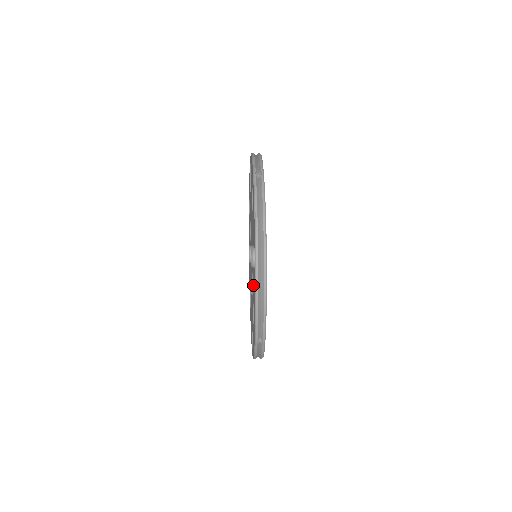
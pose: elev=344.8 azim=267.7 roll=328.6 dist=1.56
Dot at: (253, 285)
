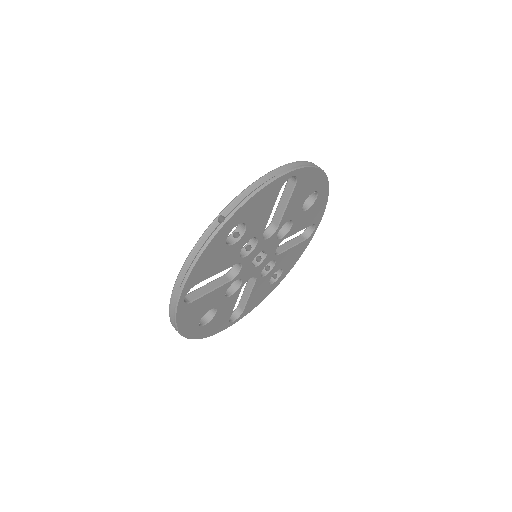
Dot at: occluded
